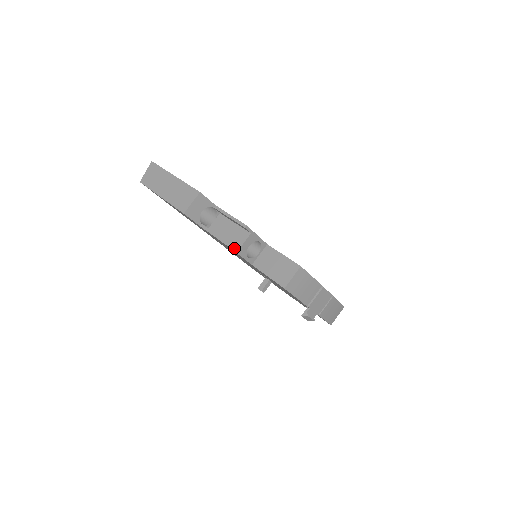
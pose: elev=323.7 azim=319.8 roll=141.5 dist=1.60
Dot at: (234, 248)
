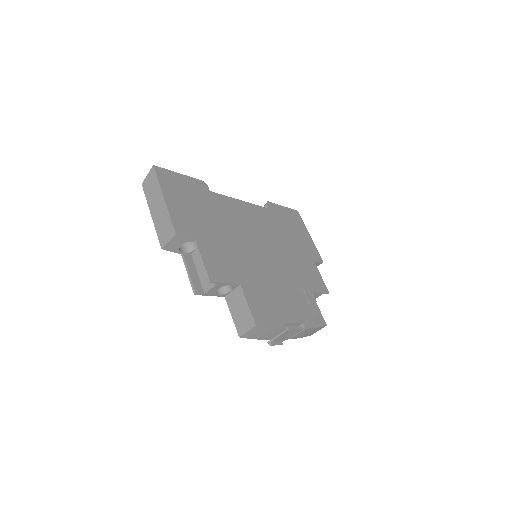
Dot at: (199, 294)
